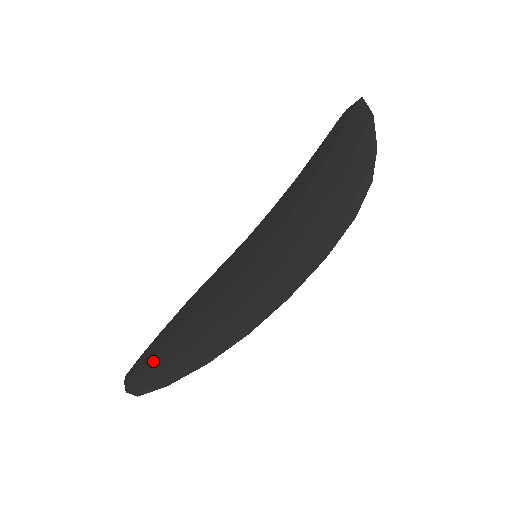
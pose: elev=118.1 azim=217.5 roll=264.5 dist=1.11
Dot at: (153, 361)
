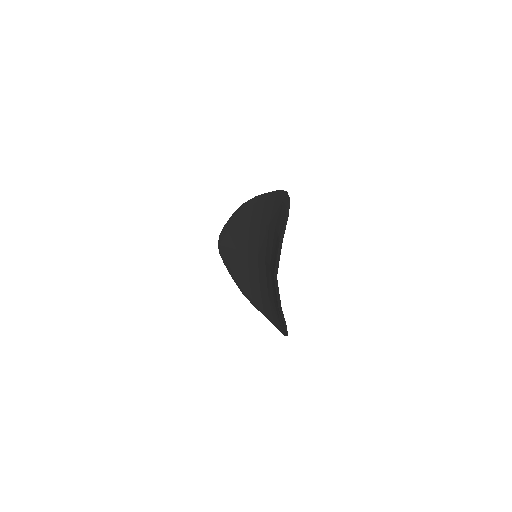
Dot at: (225, 252)
